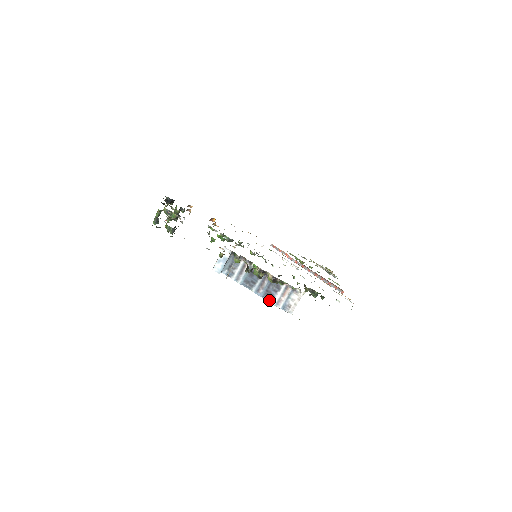
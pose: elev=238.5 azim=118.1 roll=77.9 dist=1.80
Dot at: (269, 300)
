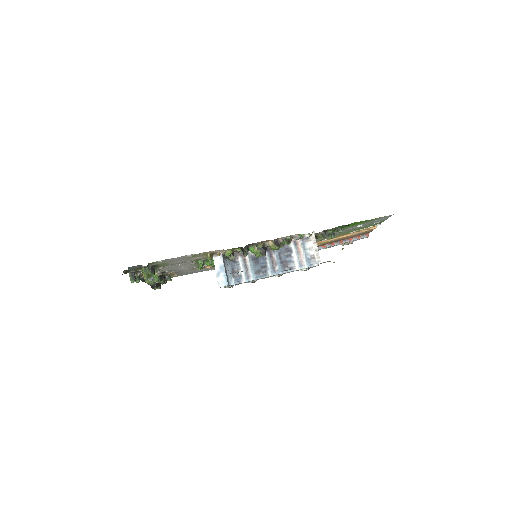
Dot at: (291, 270)
